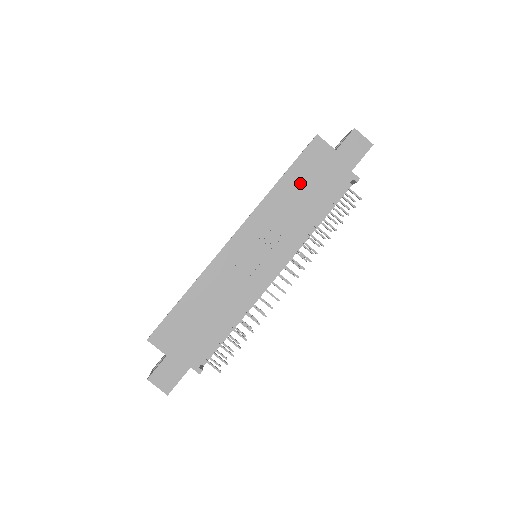
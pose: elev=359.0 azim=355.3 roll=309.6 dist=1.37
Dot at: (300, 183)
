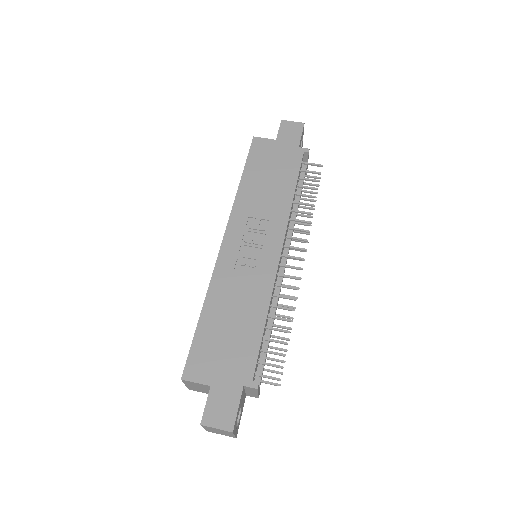
Dot at: (260, 174)
